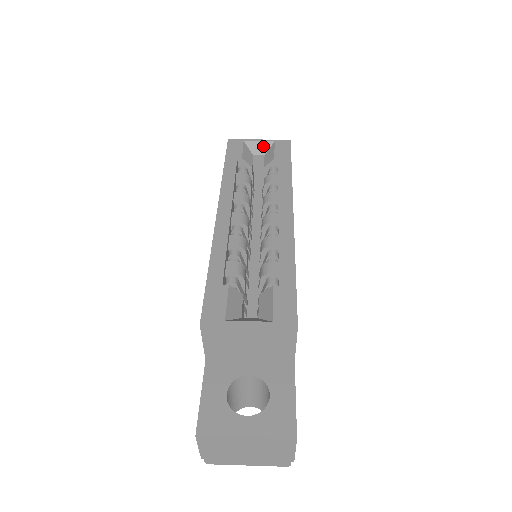
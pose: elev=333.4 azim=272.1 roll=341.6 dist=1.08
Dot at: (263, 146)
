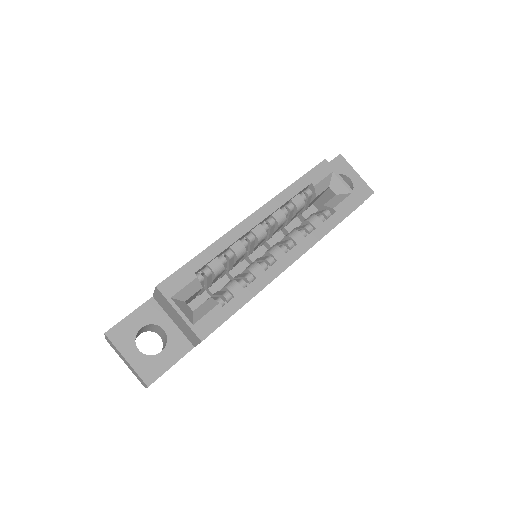
Dot at: (341, 188)
